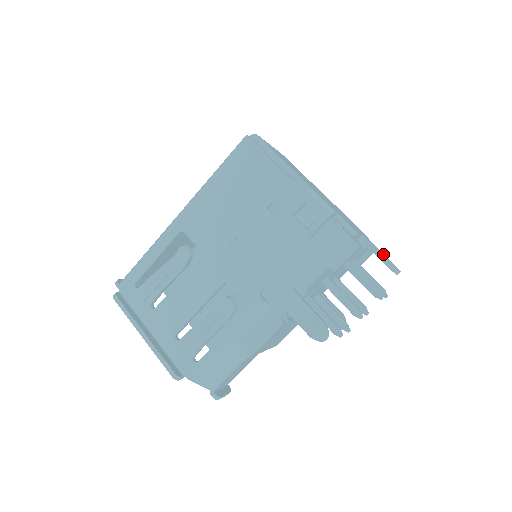
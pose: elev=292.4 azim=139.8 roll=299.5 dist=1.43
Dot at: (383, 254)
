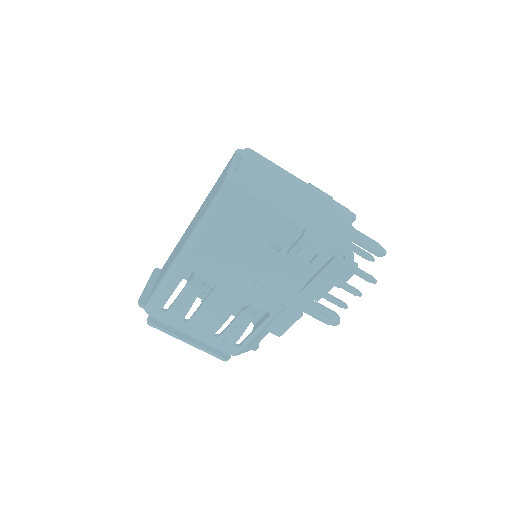
Dot at: (370, 242)
